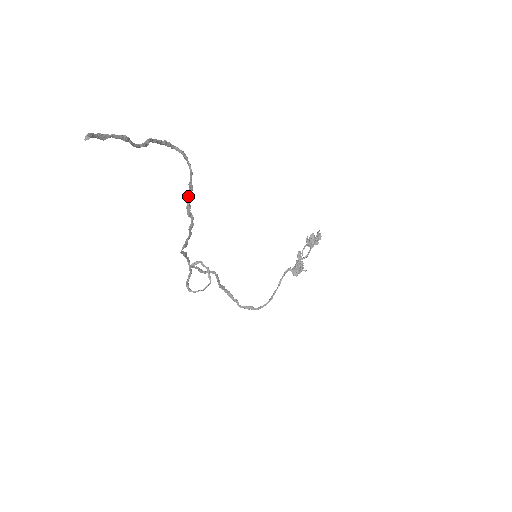
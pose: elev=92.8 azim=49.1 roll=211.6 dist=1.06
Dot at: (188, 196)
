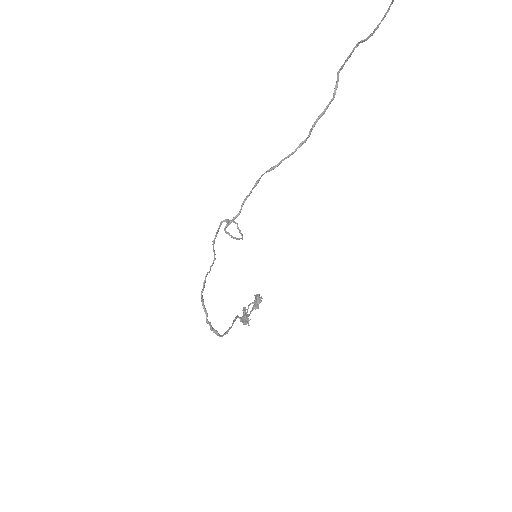
Dot at: (321, 114)
